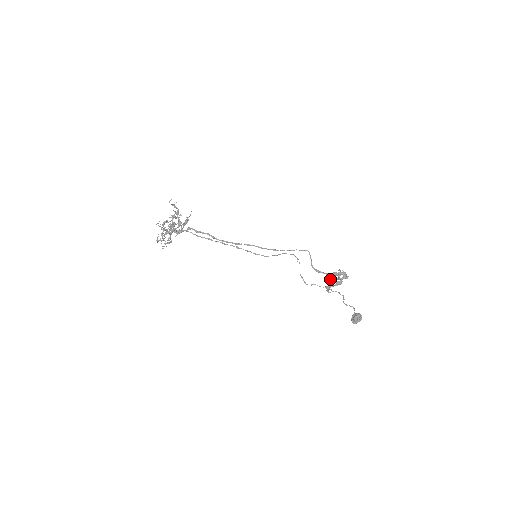
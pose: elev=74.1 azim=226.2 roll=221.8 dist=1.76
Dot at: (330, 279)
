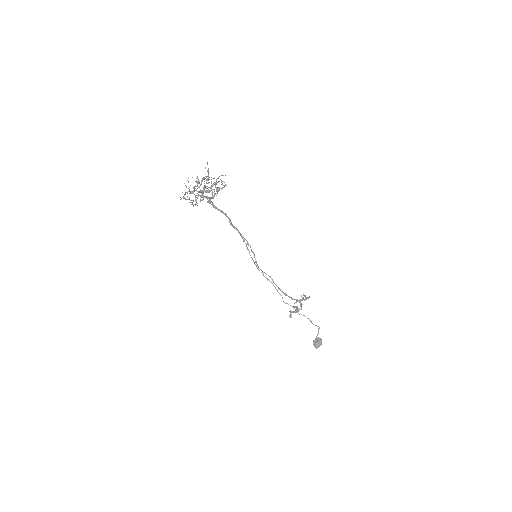
Dot at: occluded
